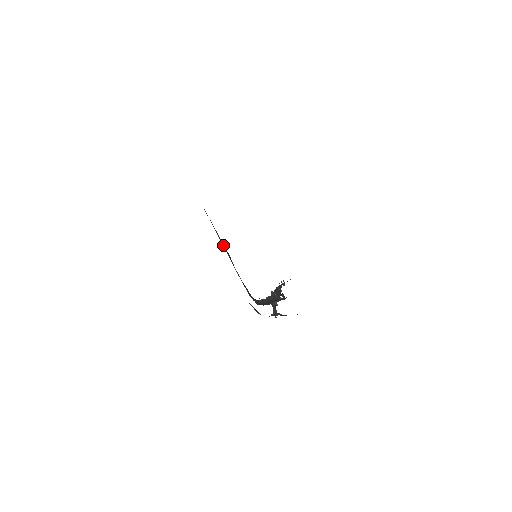
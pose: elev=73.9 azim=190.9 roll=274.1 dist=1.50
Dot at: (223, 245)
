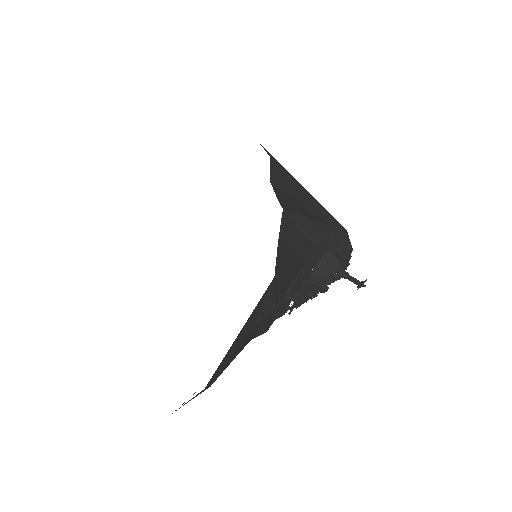
Dot at: occluded
